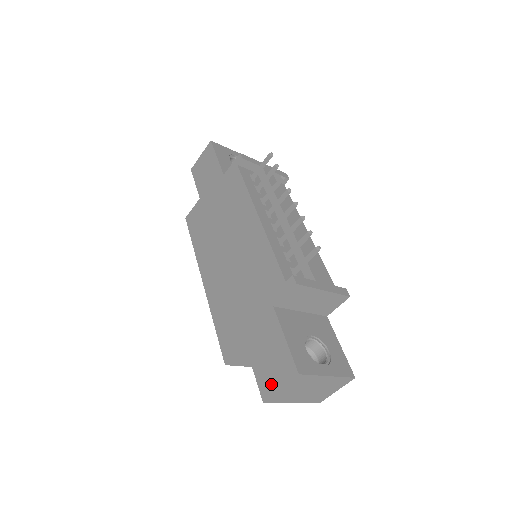
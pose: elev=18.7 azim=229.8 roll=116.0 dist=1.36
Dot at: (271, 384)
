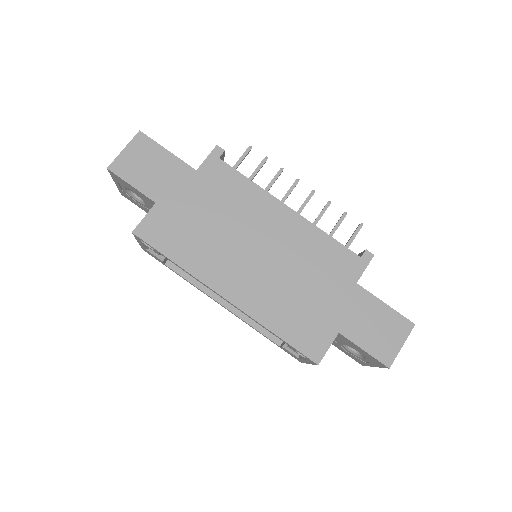
Dot at: (391, 348)
